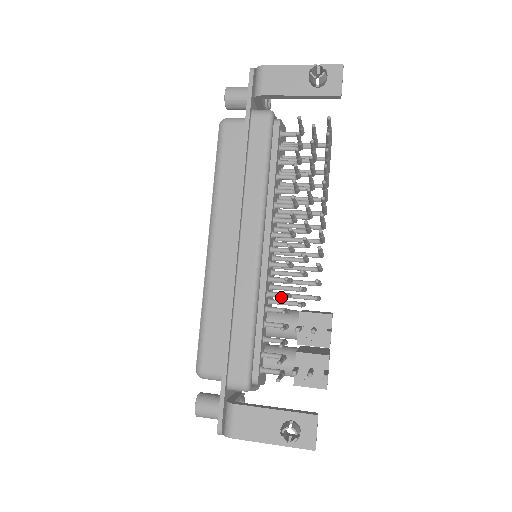
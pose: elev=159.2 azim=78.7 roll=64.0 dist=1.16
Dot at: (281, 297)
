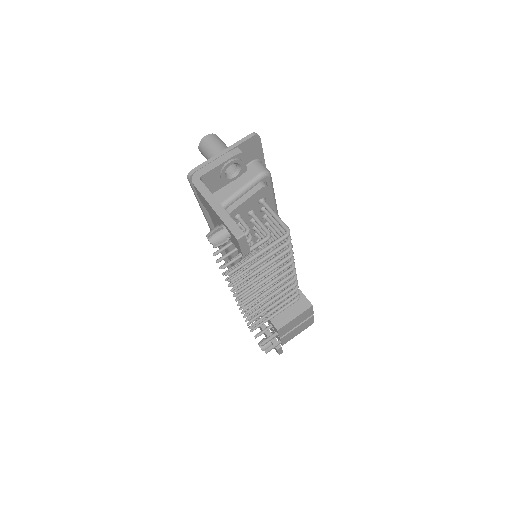
Dot at: occluded
